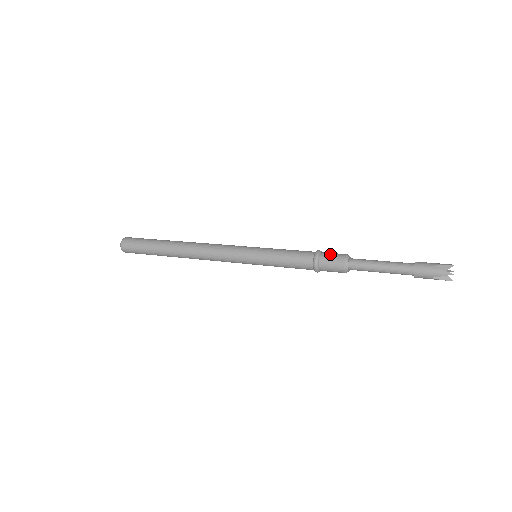
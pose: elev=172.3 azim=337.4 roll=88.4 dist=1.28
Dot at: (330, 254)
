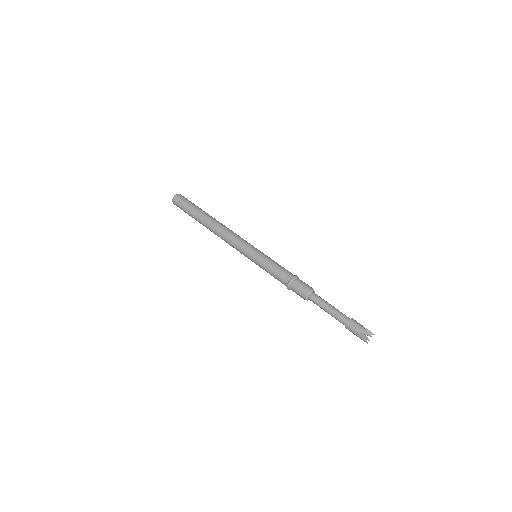
Dot at: (304, 282)
